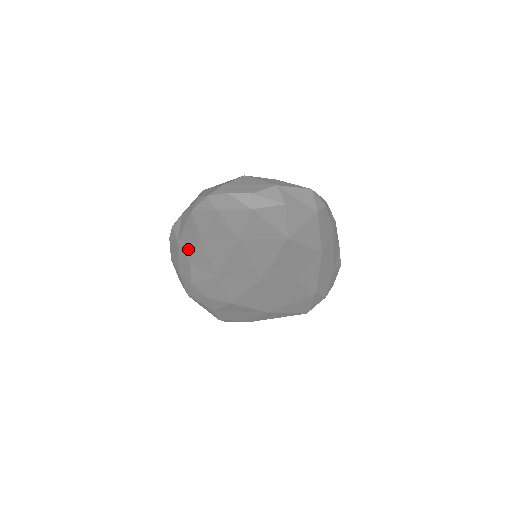
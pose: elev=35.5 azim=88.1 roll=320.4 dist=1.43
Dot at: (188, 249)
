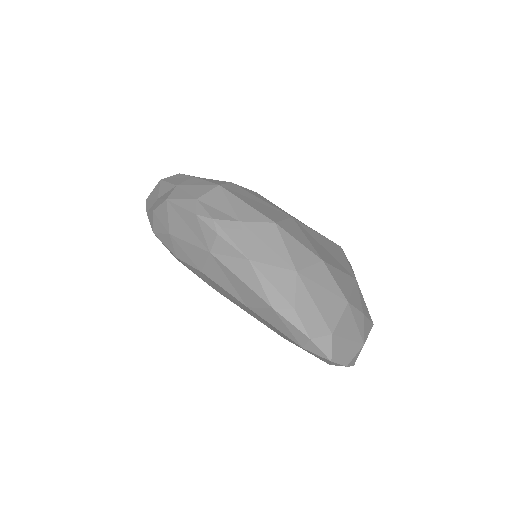
Dot at: (217, 275)
